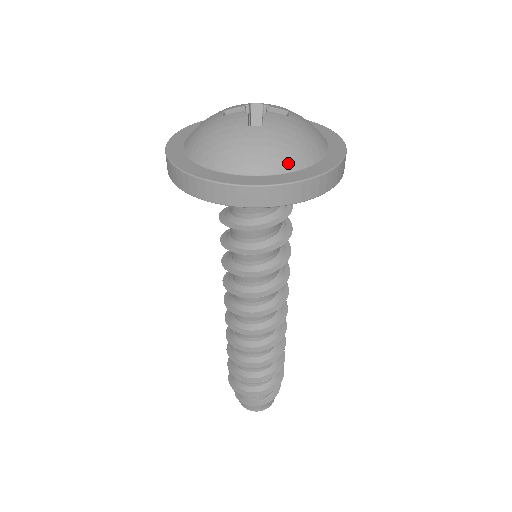
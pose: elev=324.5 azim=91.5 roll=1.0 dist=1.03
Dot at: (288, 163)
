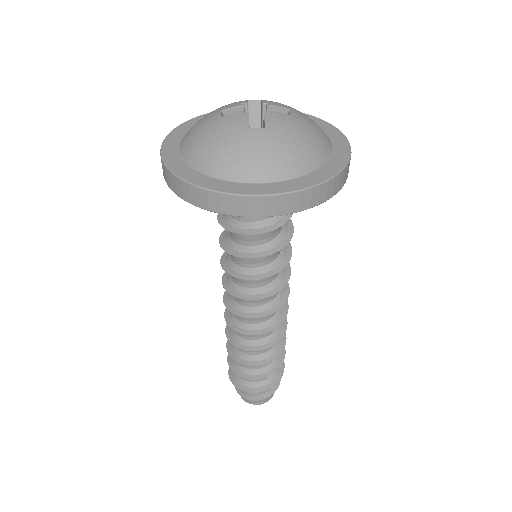
Dot at: (294, 168)
